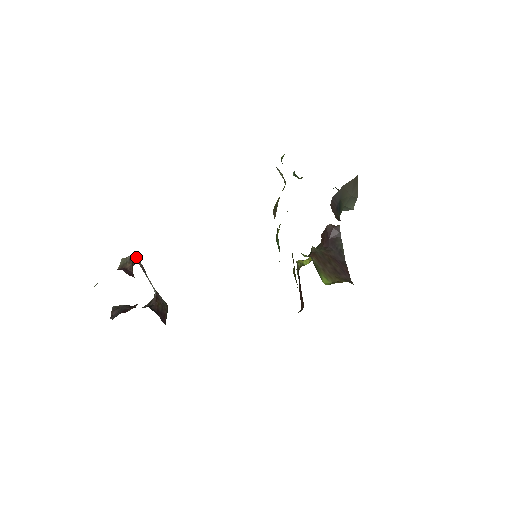
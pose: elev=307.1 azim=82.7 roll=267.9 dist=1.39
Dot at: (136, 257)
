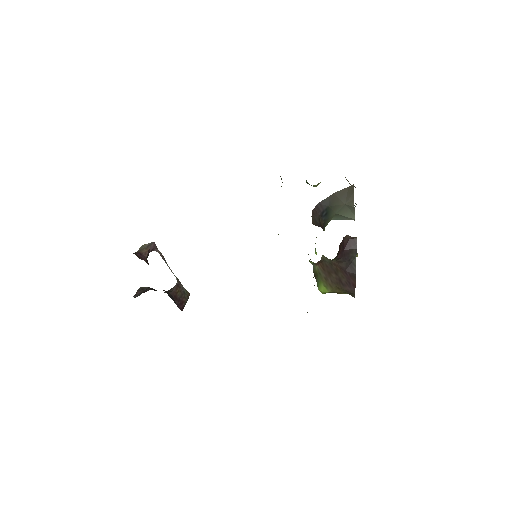
Dot at: (154, 245)
